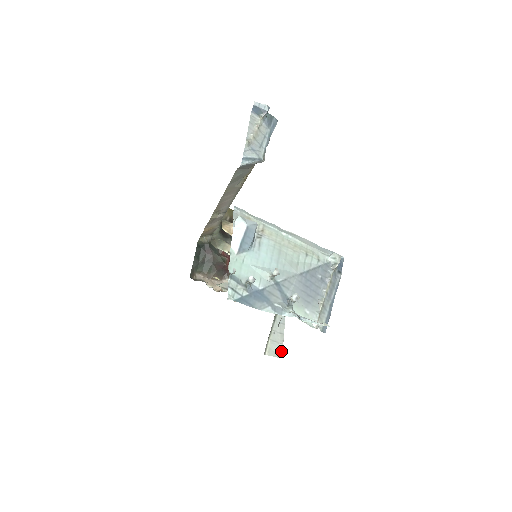
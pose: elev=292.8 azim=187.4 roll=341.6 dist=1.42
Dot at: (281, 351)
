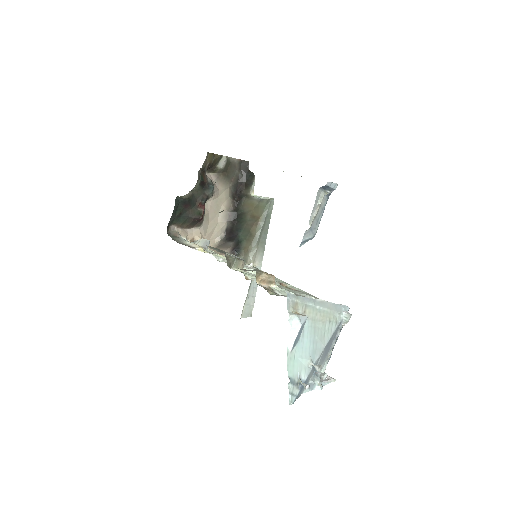
Dot at: (251, 311)
